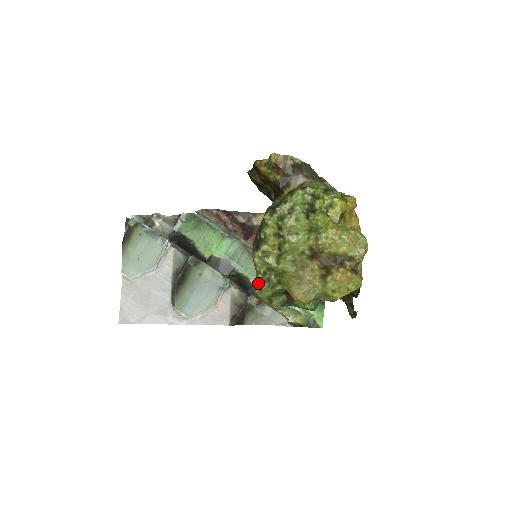
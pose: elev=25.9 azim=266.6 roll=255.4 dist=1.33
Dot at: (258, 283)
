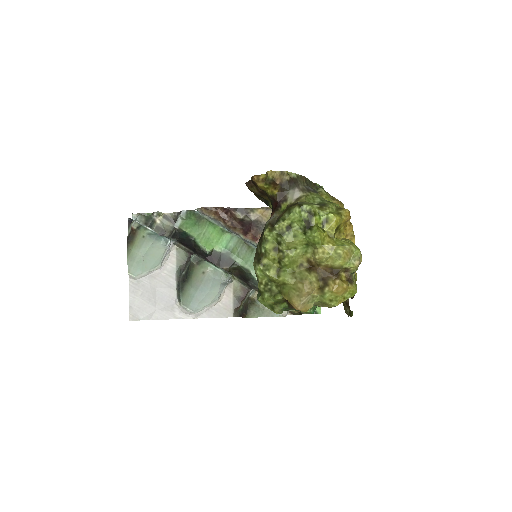
Dot at: (260, 293)
